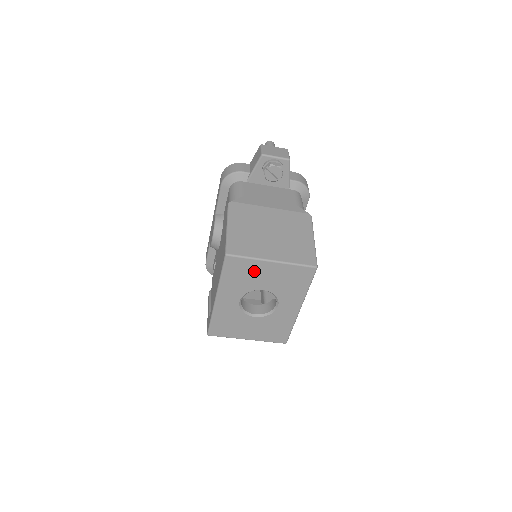
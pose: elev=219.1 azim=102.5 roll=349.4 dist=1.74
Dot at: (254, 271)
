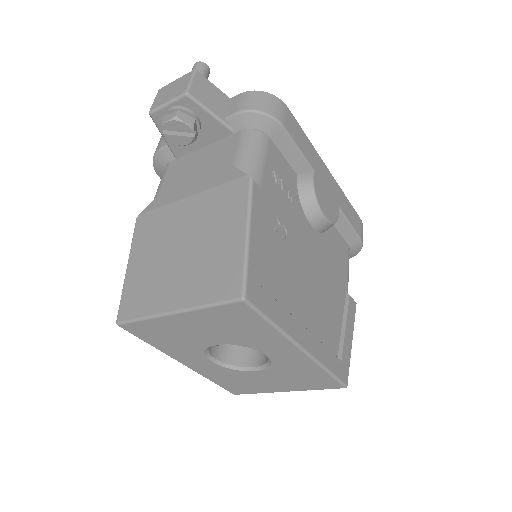
Dot at: (172, 330)
